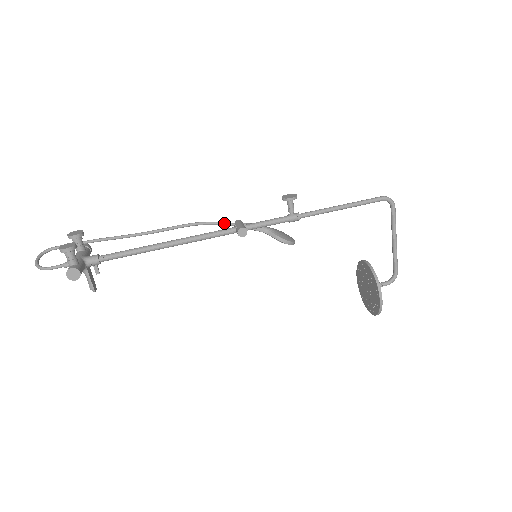
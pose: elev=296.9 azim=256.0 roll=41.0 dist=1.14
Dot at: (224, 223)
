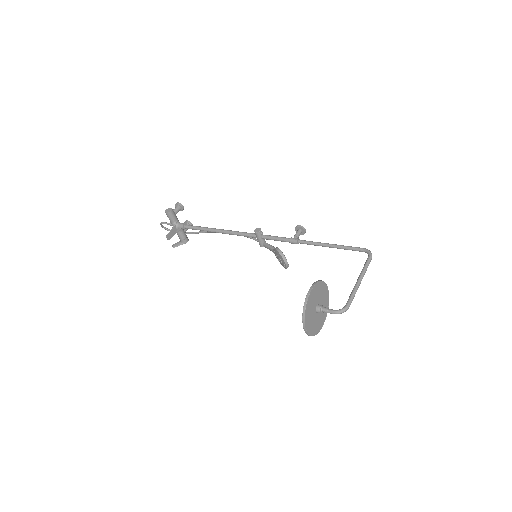
Dot at: occluded
